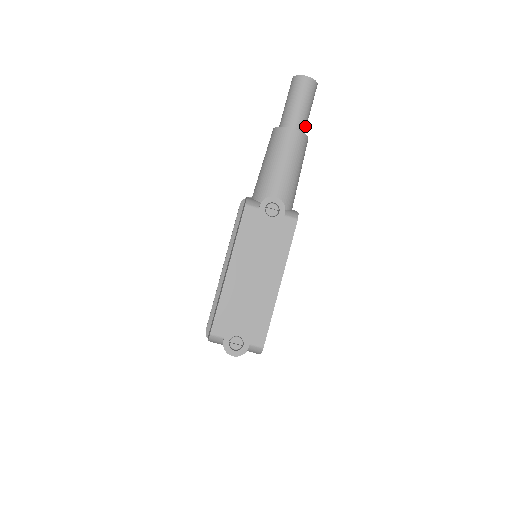
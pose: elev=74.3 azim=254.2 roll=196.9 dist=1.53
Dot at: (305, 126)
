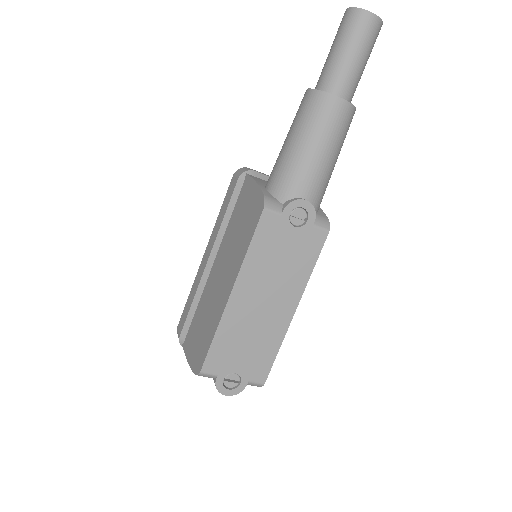
Dot at: (354, 91)
